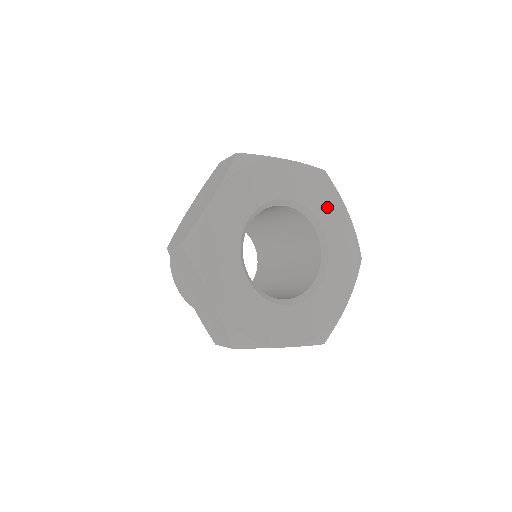
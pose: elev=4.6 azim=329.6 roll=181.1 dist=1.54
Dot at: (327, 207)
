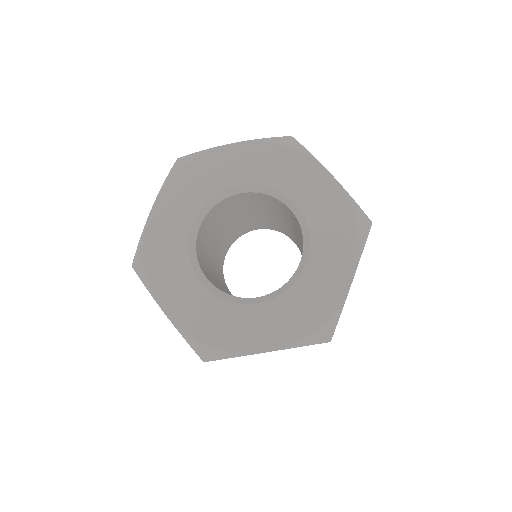
Dot at: (296, 177)
